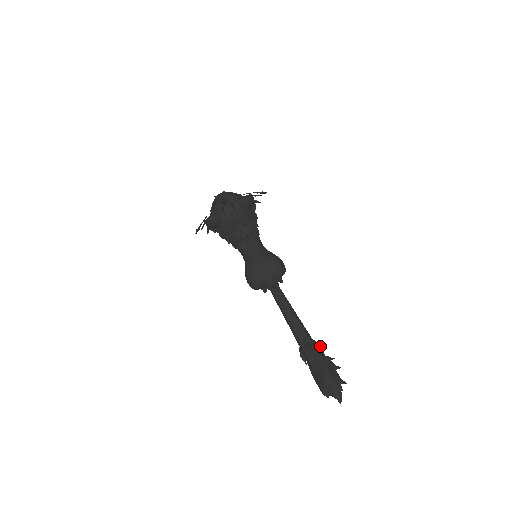
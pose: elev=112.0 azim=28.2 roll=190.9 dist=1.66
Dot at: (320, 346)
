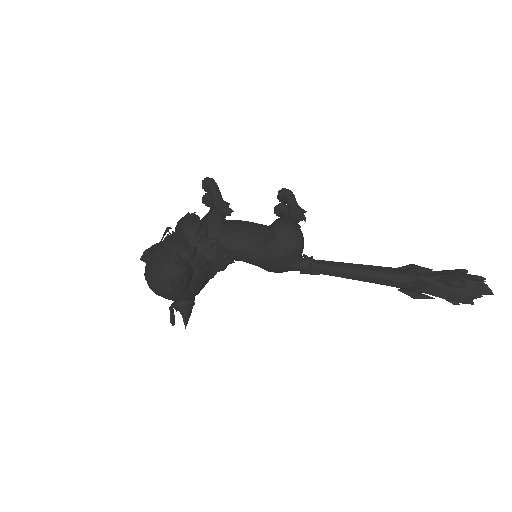
Dot at: (424, 285)
